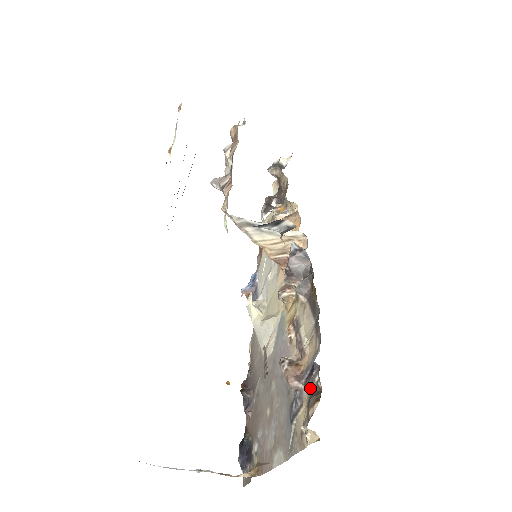
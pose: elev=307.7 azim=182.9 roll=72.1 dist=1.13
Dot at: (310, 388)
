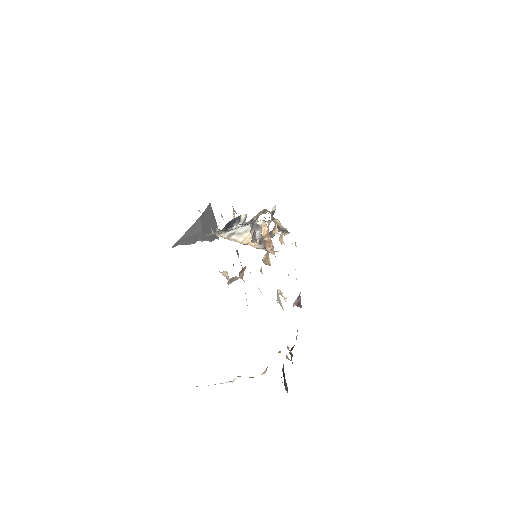
Dot at: occluded
